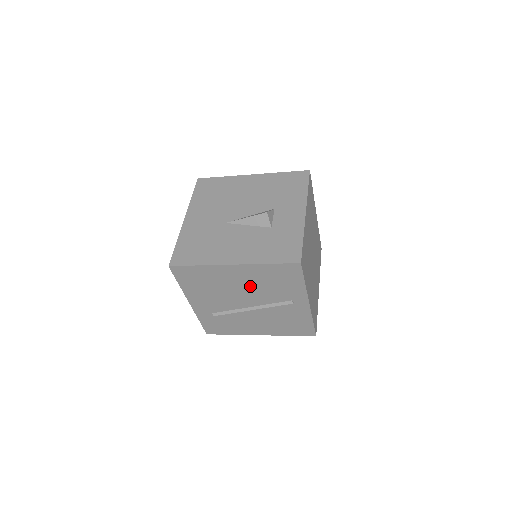
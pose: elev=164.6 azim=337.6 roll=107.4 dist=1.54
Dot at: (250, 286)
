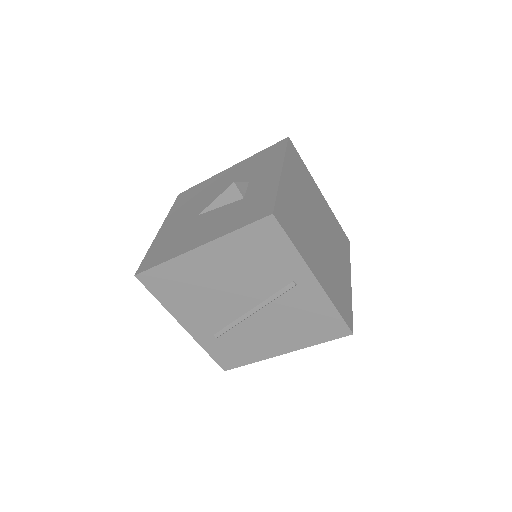
Dot at: (234, 275)
